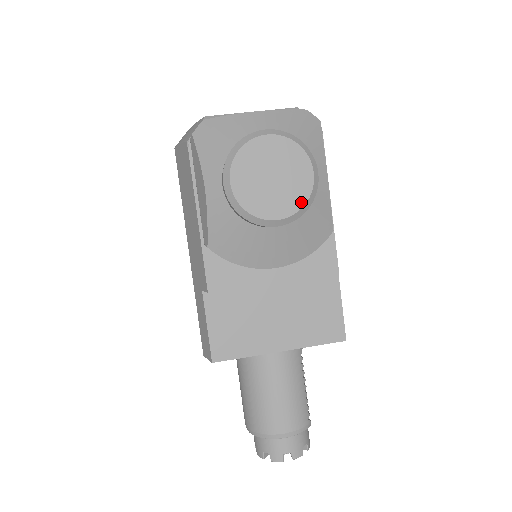
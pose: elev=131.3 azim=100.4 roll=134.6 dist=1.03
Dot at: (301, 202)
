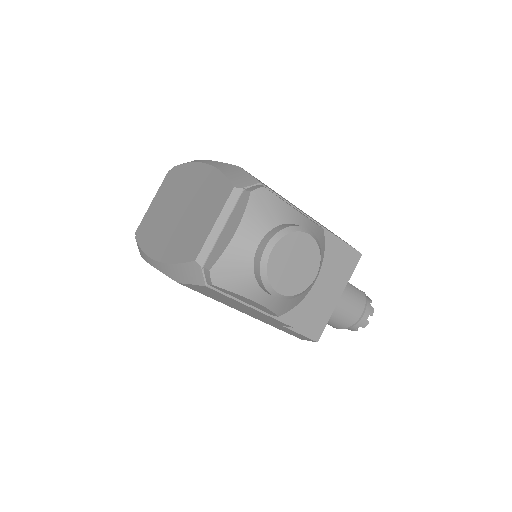
Dot at: (318, 255)
